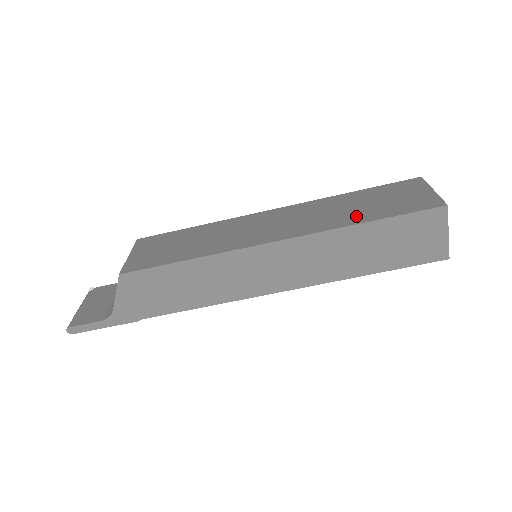
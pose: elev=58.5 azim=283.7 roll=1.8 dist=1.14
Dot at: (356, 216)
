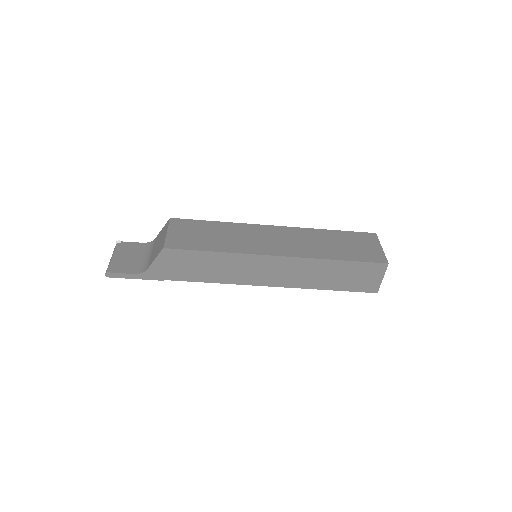
Dot at: (332, 253)
